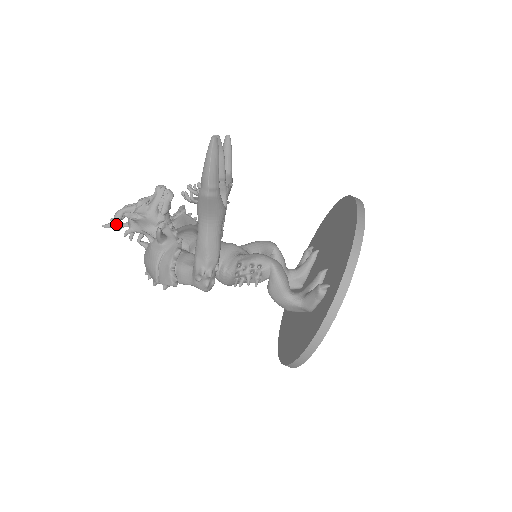
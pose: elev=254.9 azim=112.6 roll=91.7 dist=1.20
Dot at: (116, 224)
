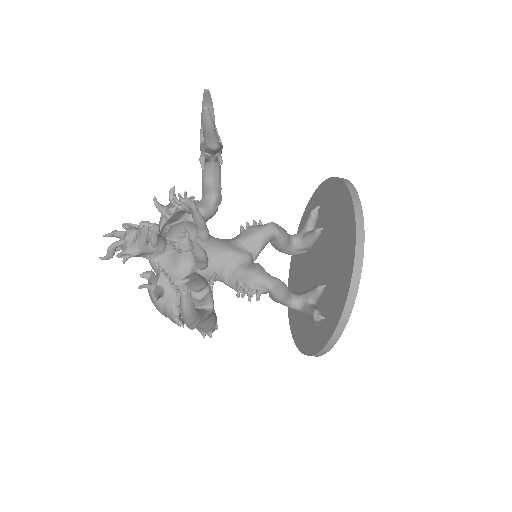
Dot at: (112, 257)
